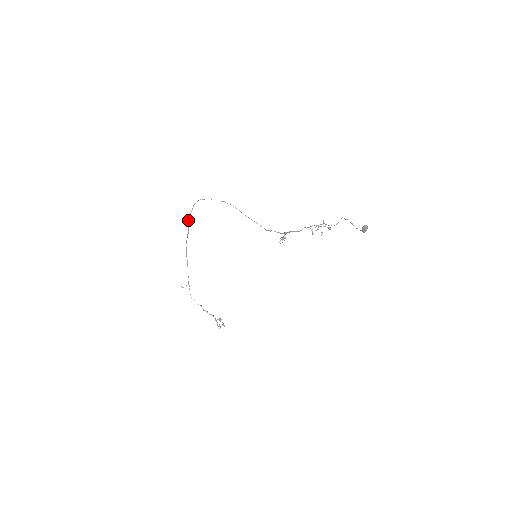
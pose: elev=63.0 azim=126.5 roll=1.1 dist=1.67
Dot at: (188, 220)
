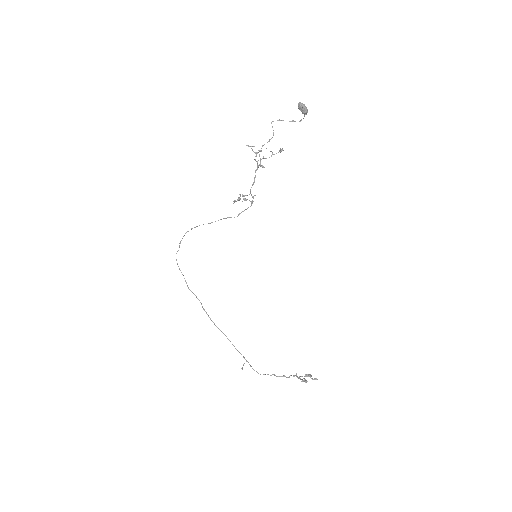
Dot at: occluded
